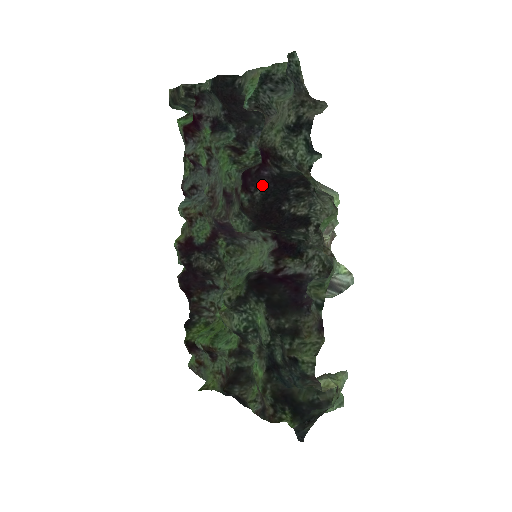
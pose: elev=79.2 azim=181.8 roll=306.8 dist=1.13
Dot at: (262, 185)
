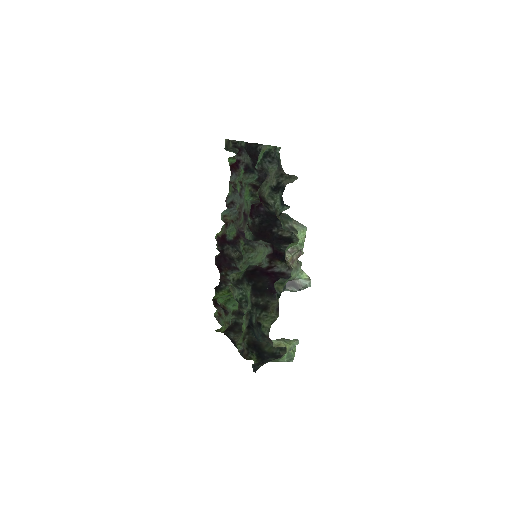
Dot at: (260, 215)
